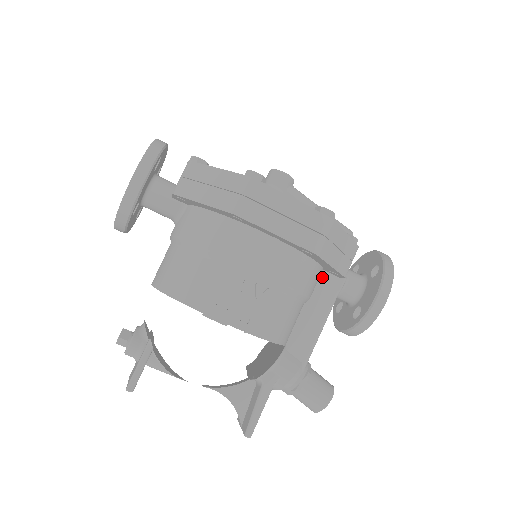
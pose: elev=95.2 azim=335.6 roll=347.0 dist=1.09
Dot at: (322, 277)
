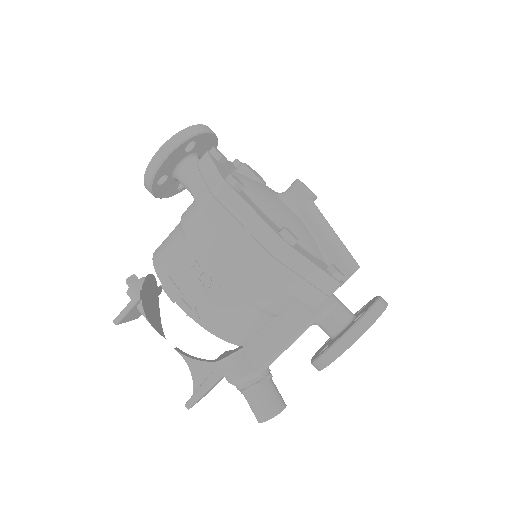
Dot at: occluded
